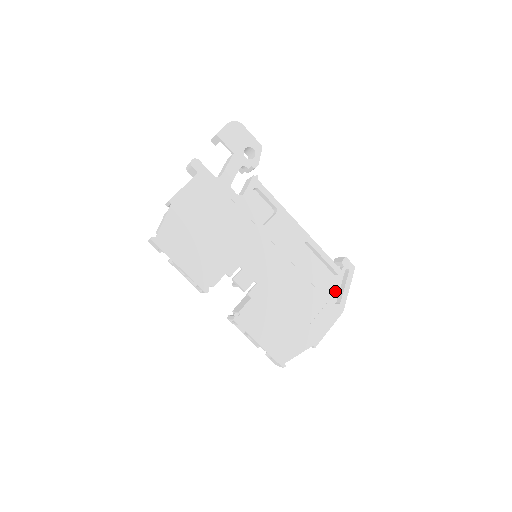
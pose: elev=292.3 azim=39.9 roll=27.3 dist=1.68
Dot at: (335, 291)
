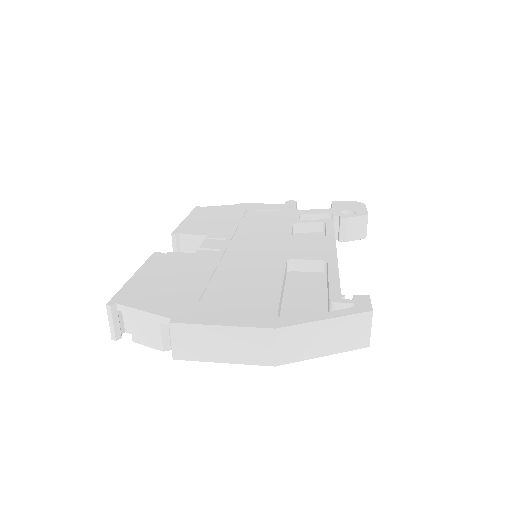
Dot at: occluded
